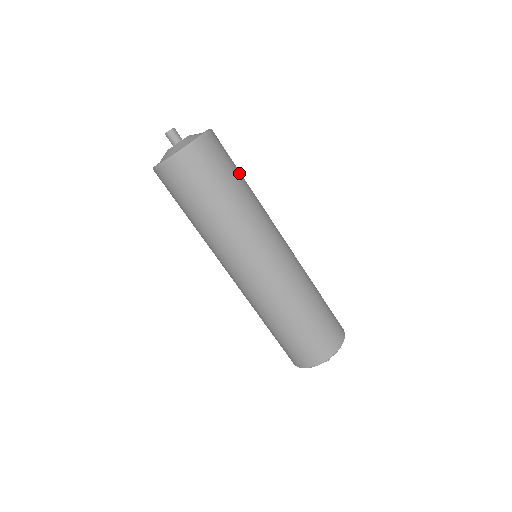
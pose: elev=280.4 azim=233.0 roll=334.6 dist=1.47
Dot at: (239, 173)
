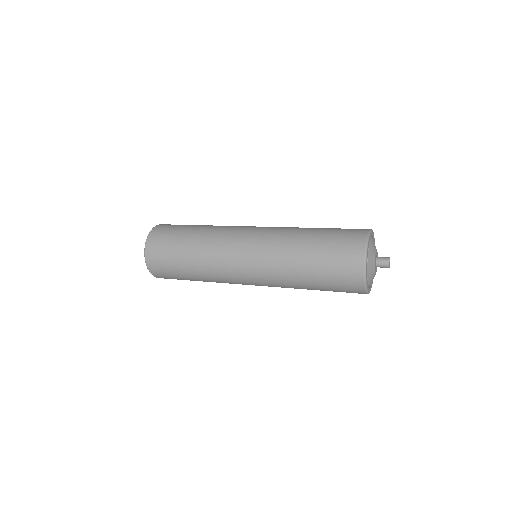
Dot at: (191, 226)
